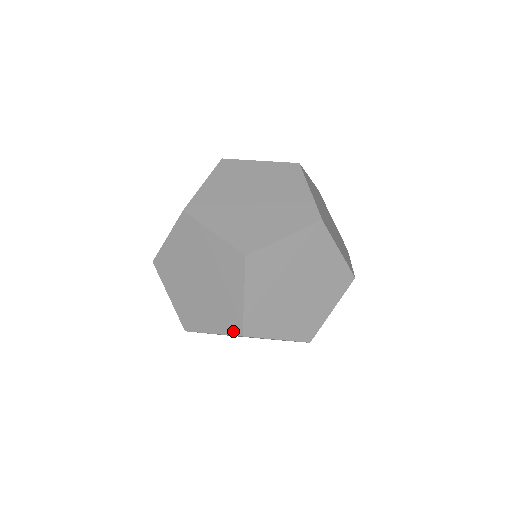
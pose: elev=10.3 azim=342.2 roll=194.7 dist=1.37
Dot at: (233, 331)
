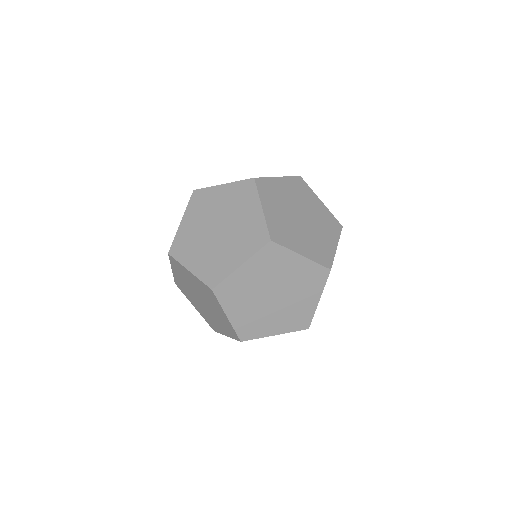
Dot at: (300, 328)
